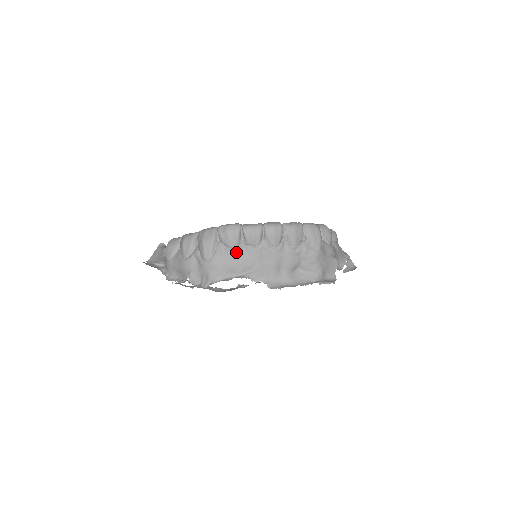
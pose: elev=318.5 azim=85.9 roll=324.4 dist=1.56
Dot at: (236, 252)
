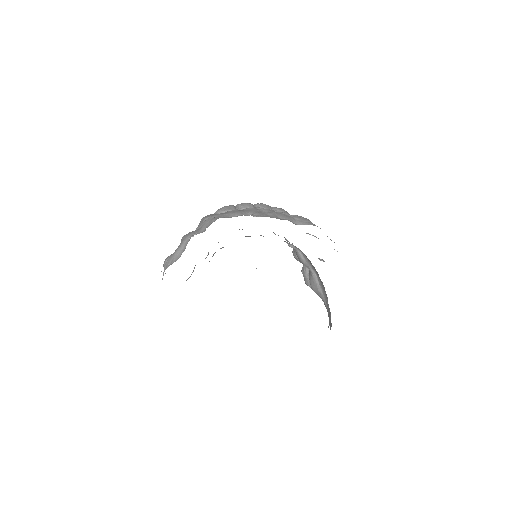
Dot at: (234, 210)
